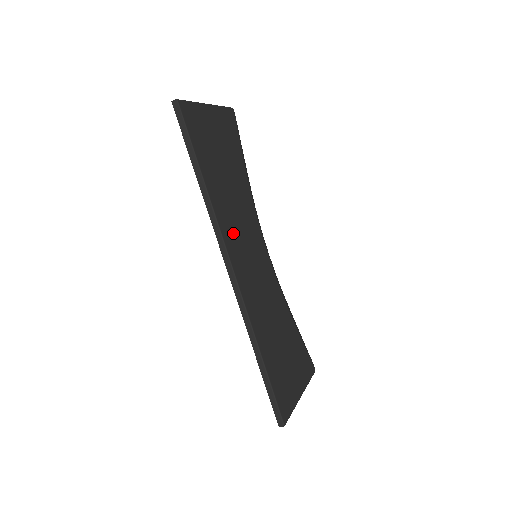
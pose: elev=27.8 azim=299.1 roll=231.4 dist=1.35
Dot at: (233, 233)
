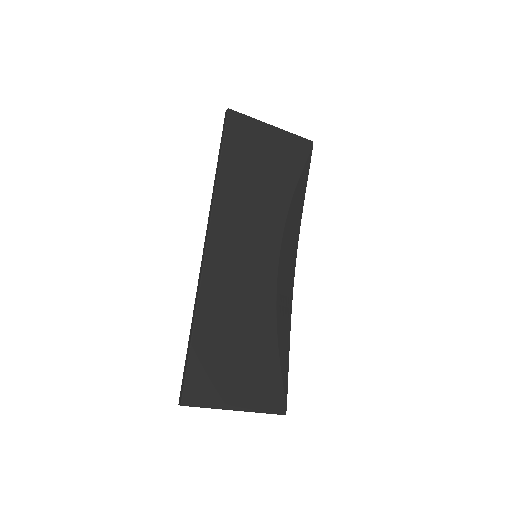
Dot at: (231, 220)
